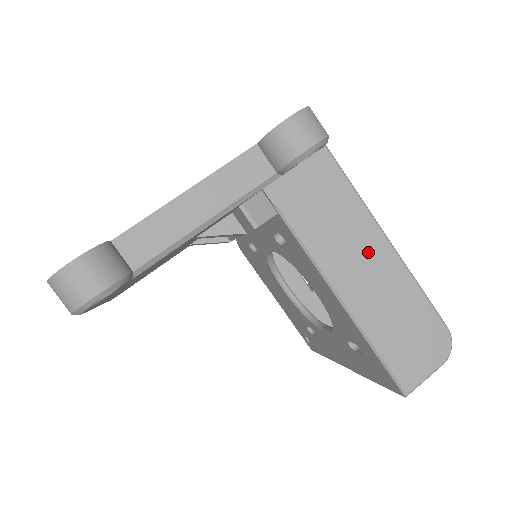
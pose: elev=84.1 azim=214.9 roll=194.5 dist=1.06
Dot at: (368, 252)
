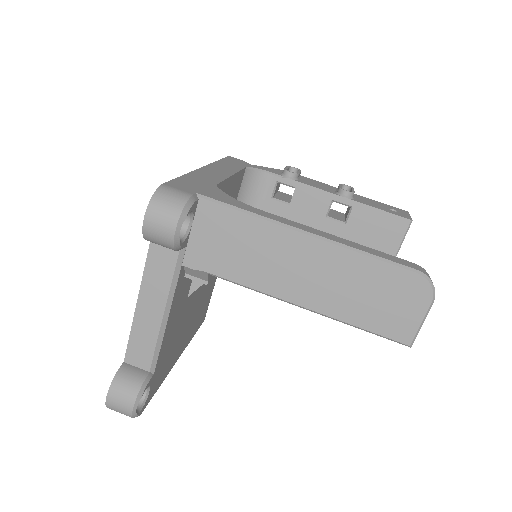
Dot at: (296, 256)
